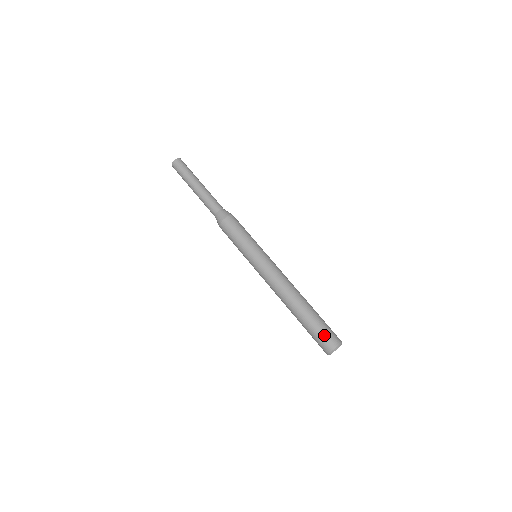
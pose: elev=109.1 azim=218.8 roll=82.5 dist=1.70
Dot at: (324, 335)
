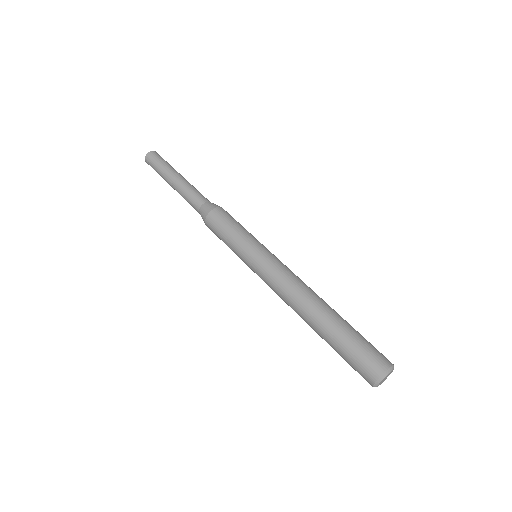
Dot at: (356, 363)
